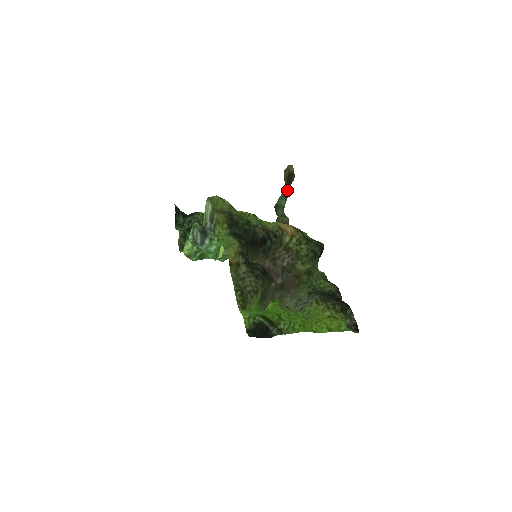
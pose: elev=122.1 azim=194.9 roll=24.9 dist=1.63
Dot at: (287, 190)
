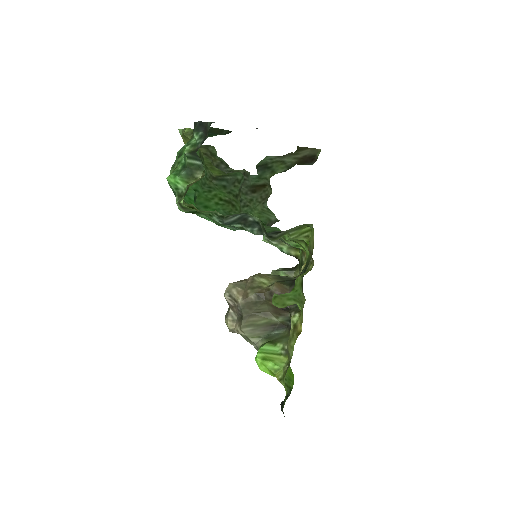
Dot at: (294, 164)
